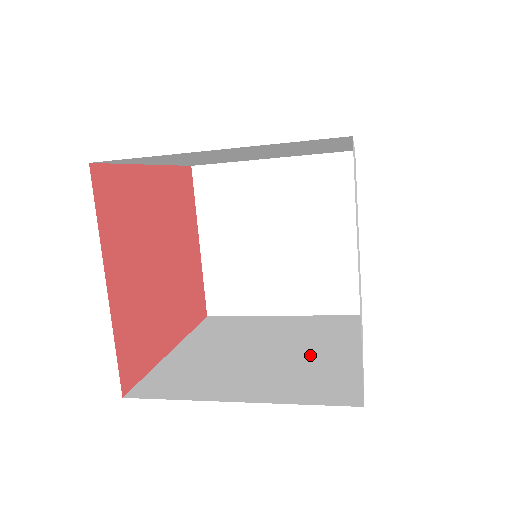
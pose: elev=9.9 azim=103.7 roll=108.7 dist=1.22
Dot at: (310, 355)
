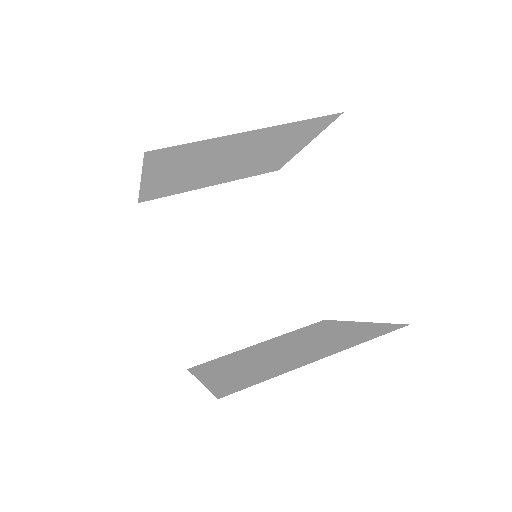
Dot at: (272, 265)
